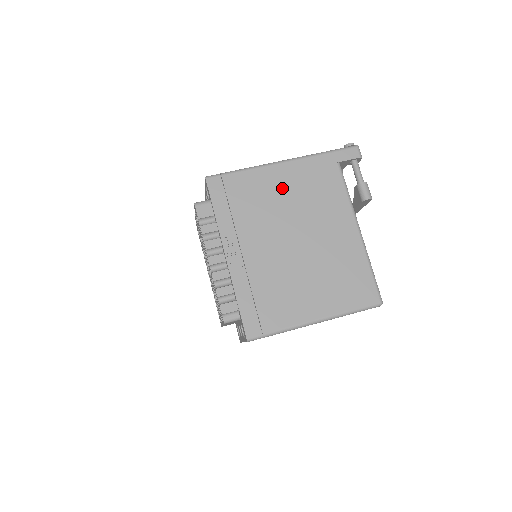
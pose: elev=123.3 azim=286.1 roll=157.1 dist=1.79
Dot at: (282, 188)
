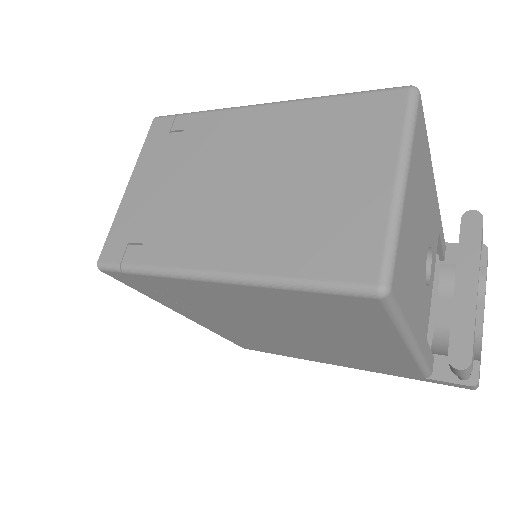
Dot at: occluded
